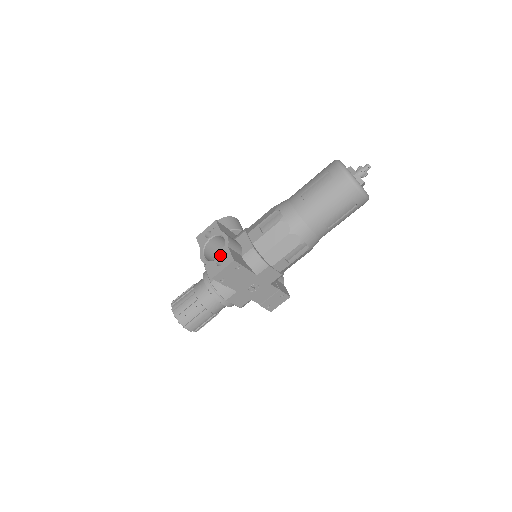
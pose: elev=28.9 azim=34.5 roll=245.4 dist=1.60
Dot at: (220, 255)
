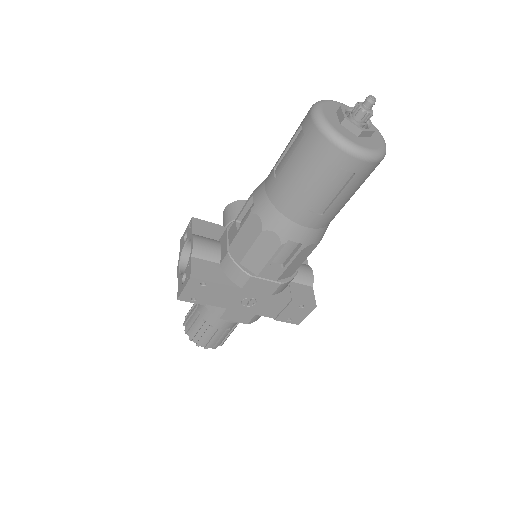
Dot at: occluded
